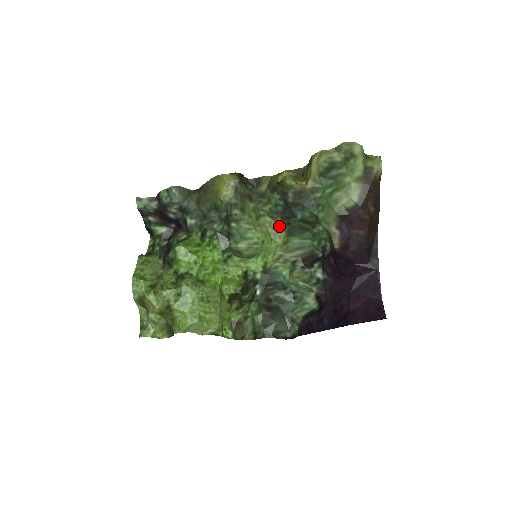
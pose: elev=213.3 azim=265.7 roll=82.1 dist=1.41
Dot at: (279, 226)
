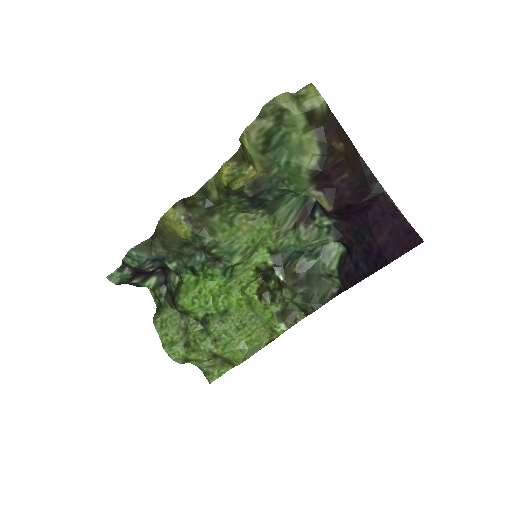
Dot at: (257, 213)
